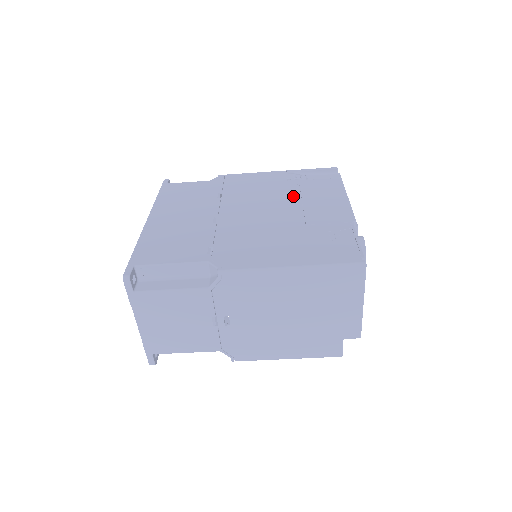
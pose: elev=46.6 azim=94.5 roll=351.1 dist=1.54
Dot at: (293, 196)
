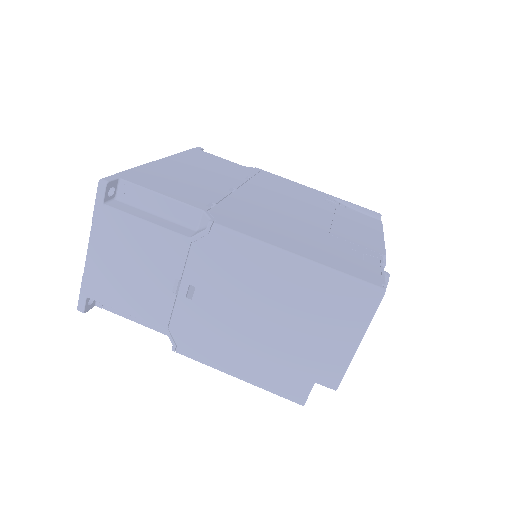
Dot at: (325, 211)
